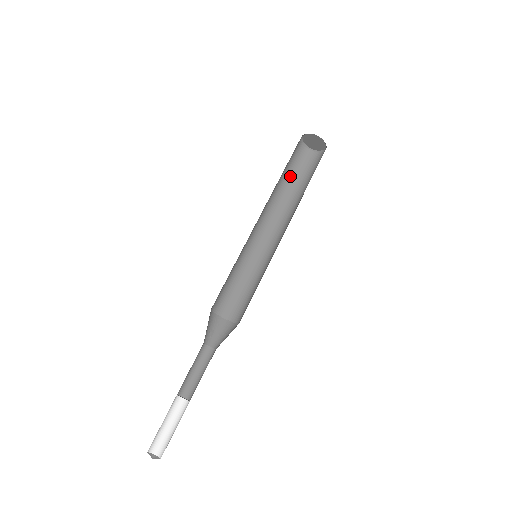
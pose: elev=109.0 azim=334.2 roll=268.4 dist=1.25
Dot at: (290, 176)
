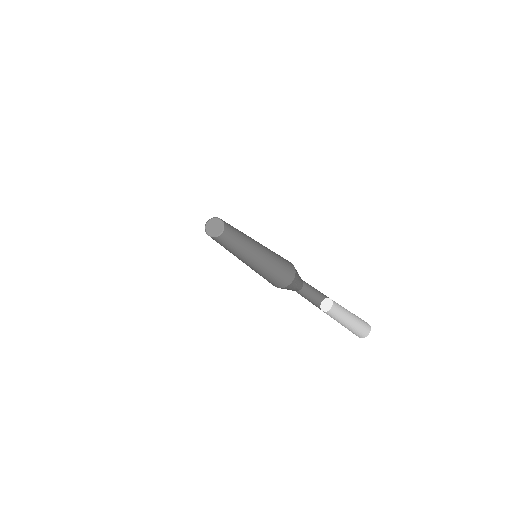
Dot at: occluded
